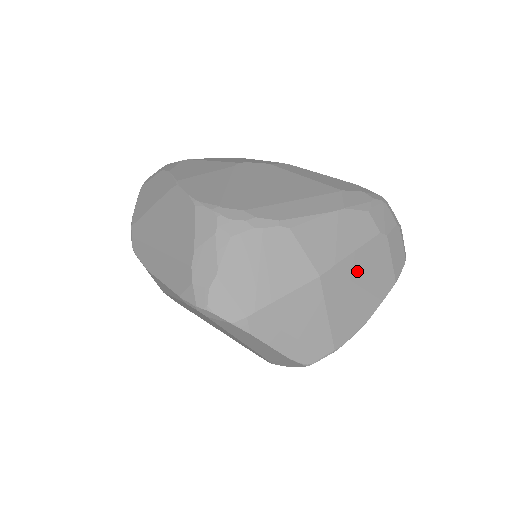
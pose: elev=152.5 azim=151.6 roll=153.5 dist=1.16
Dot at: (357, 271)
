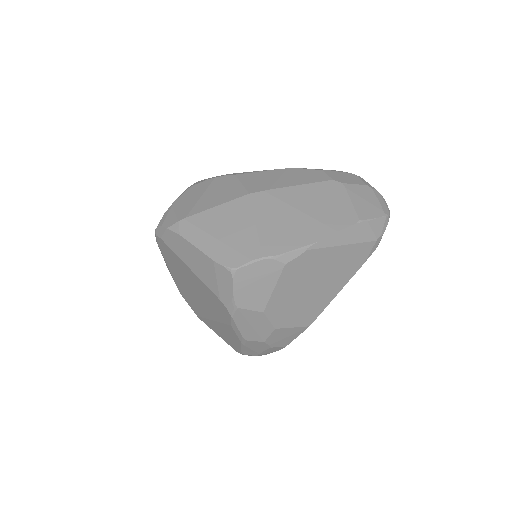
Dot at: (298, 200)
